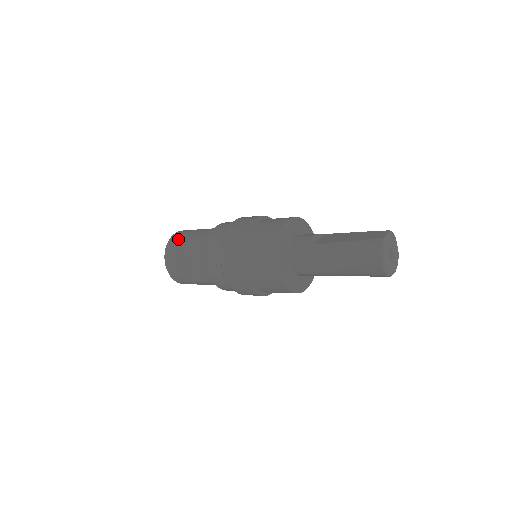
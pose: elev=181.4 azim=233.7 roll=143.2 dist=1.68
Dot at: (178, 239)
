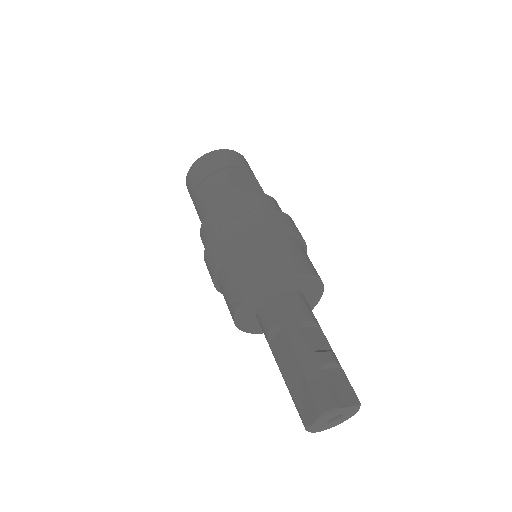
Dot at: (190, 192)
